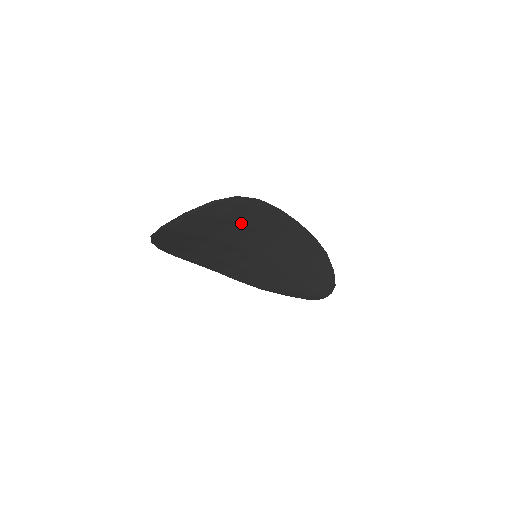
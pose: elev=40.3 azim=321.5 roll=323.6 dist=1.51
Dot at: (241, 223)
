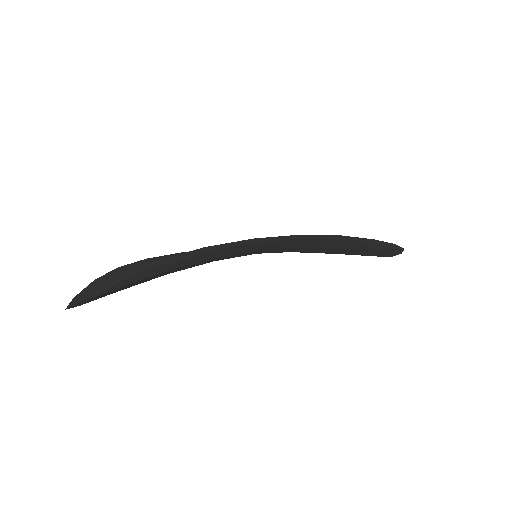
Dot at: (196, 262)
